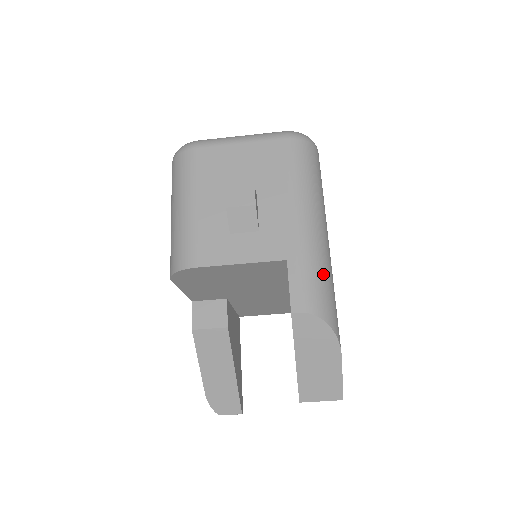
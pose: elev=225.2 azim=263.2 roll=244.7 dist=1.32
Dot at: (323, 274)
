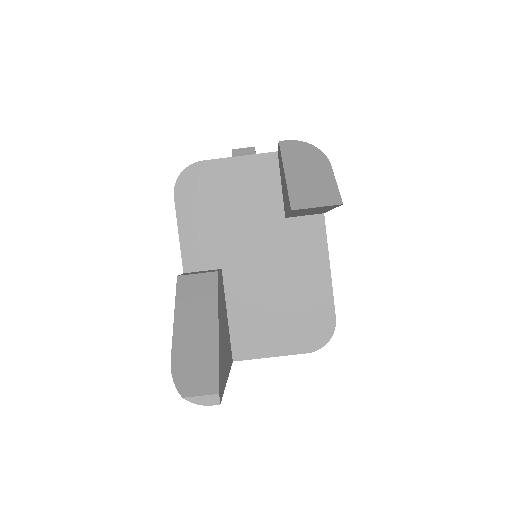
Dot at: occluded
